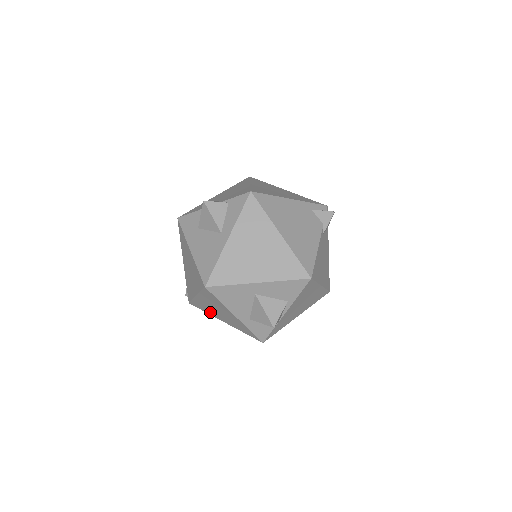
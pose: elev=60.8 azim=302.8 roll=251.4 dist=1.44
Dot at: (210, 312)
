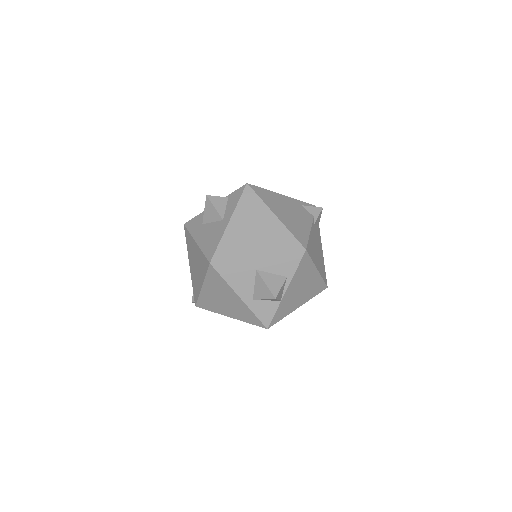
Dot at: (216, 308)
